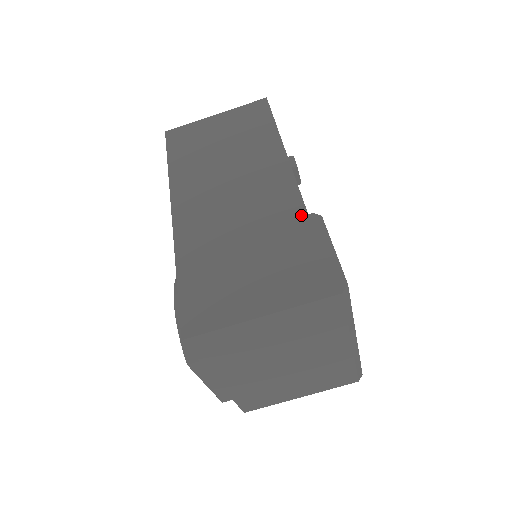
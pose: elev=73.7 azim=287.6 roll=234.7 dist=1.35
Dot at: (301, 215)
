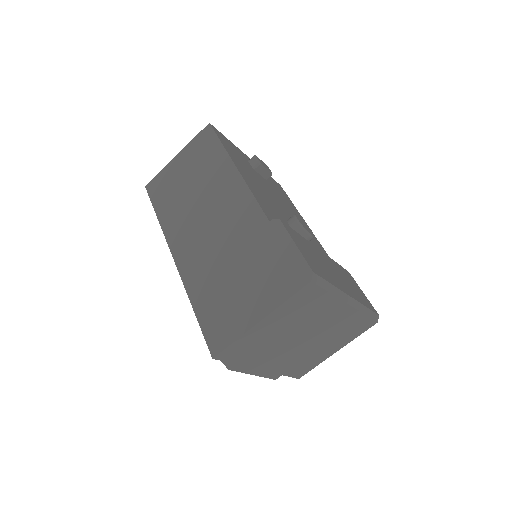
Dot at: (265, 224)
